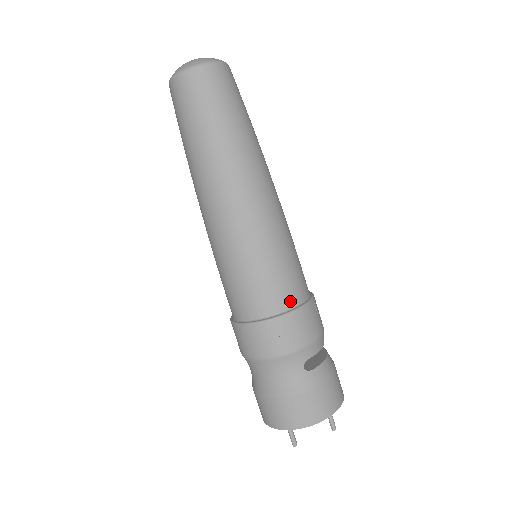
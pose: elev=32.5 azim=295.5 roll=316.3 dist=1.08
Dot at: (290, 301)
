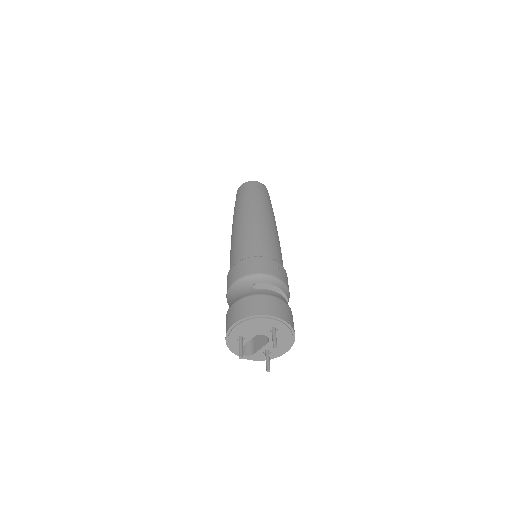
Dot at: (256, 254)
